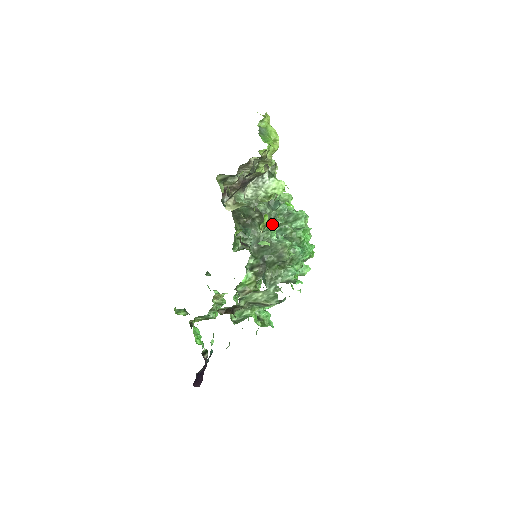
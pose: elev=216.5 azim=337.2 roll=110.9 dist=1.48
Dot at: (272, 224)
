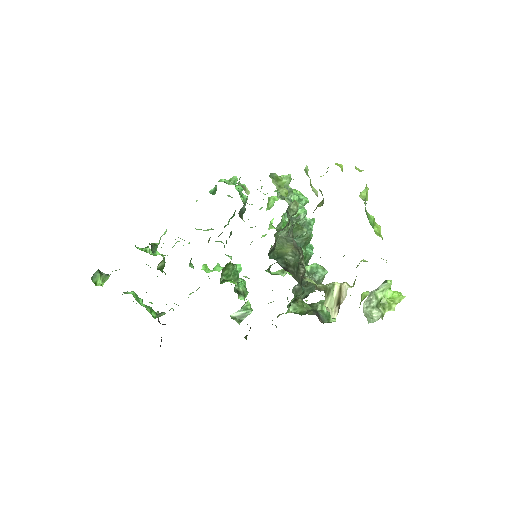
Dot at: occluded
